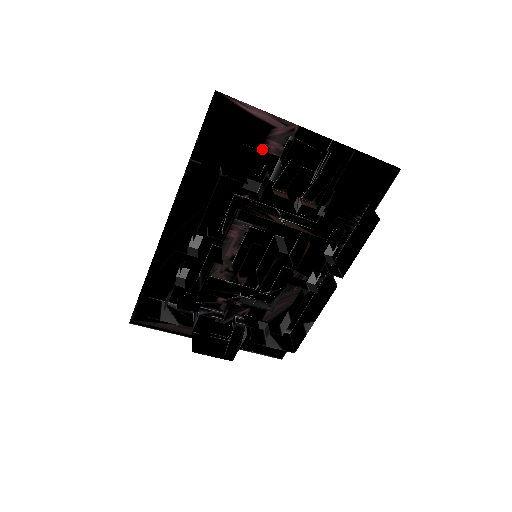
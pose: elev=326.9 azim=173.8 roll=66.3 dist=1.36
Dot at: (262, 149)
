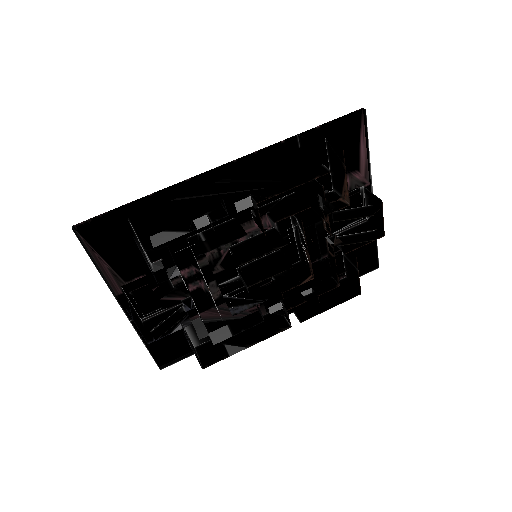
Dot at: occluded
